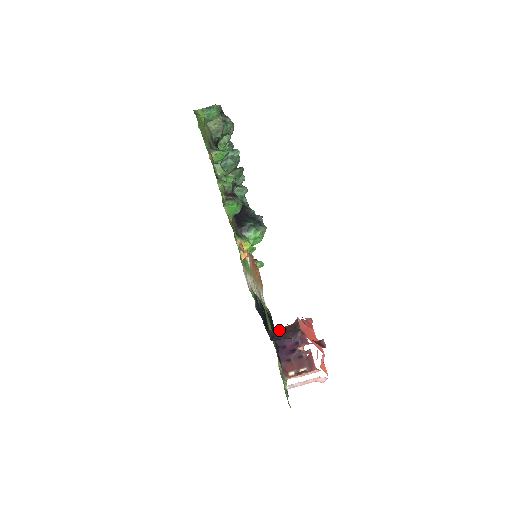
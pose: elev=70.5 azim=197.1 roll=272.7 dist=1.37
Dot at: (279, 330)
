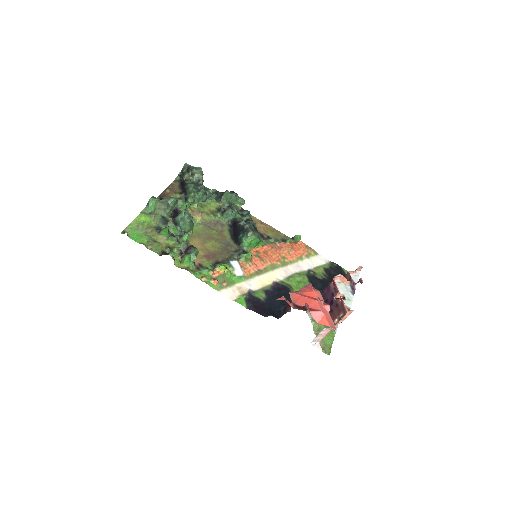
Dot at: (285, 306)
